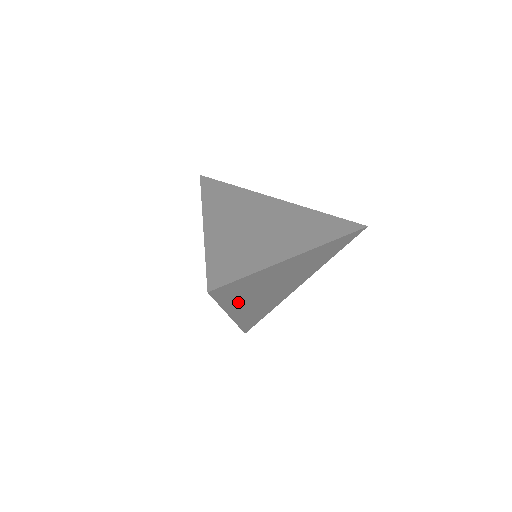
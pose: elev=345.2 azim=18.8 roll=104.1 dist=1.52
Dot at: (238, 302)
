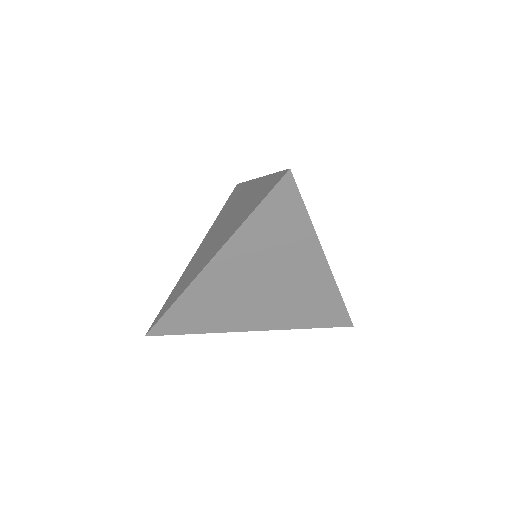
Dot at: (245, 246)
